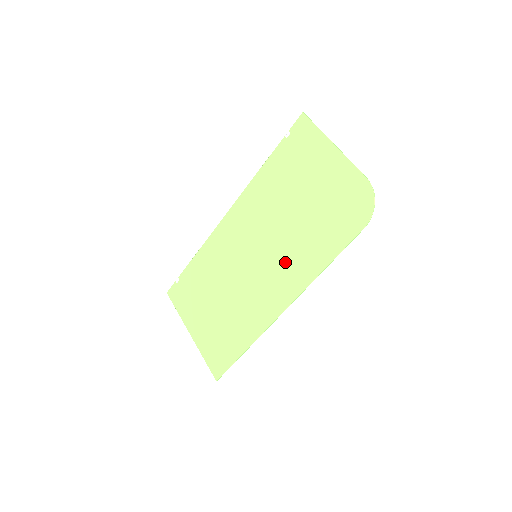
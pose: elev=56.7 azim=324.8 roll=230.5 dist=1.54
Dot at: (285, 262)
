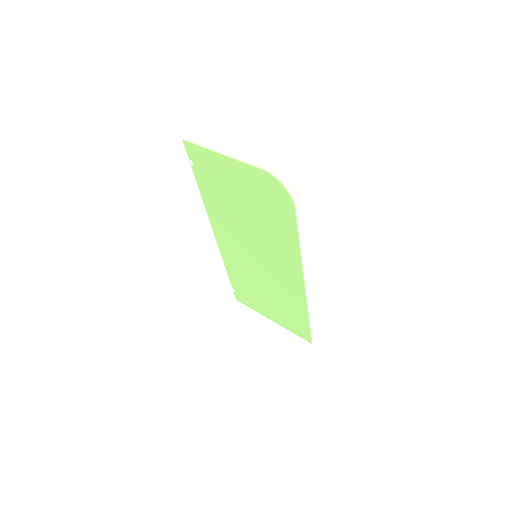
Dot at: (274, 253)
